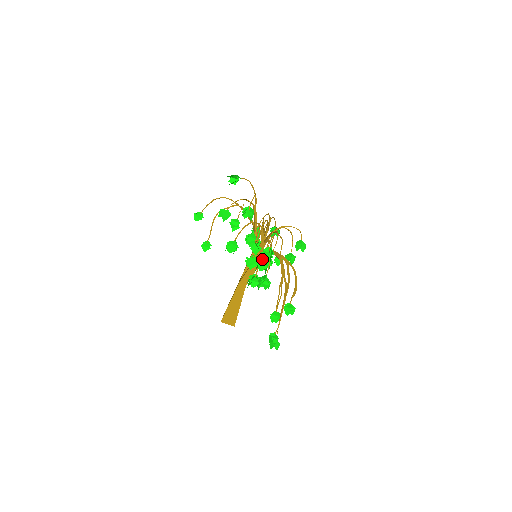
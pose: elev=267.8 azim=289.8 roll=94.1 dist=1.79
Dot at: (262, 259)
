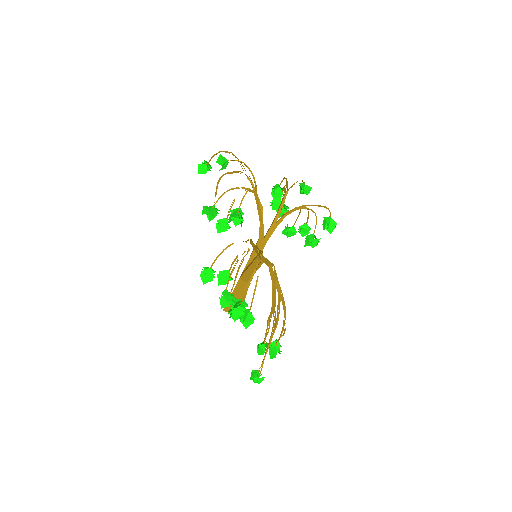
Dot at: occluded
